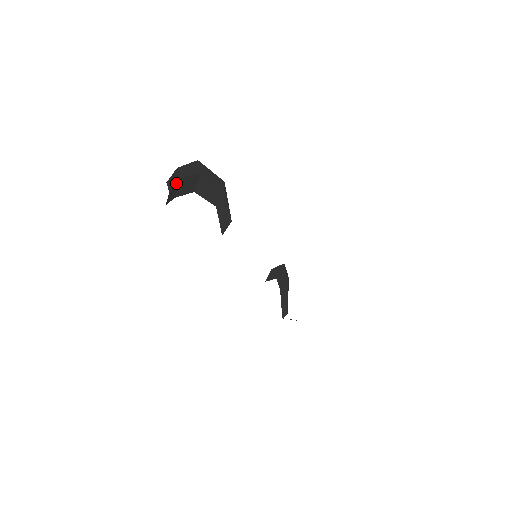
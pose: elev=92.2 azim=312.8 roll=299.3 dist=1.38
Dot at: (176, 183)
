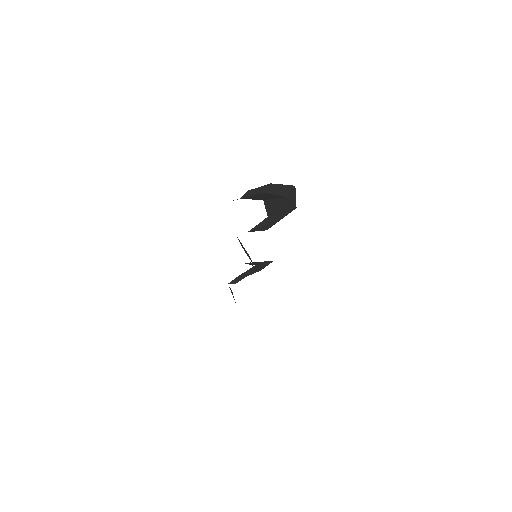
Dot at: (255, 194)
